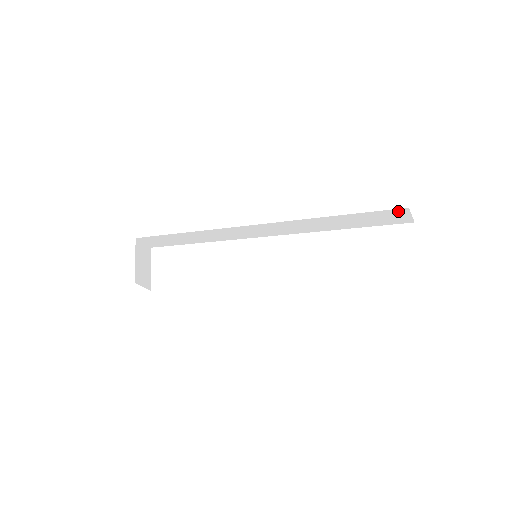
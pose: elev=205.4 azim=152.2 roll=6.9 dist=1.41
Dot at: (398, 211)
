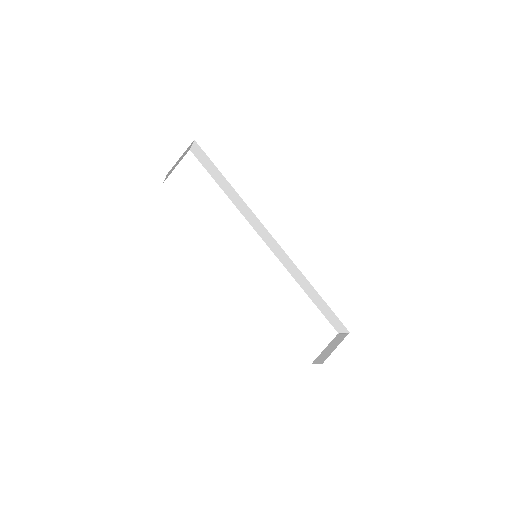
Dot at: (343, 327)
